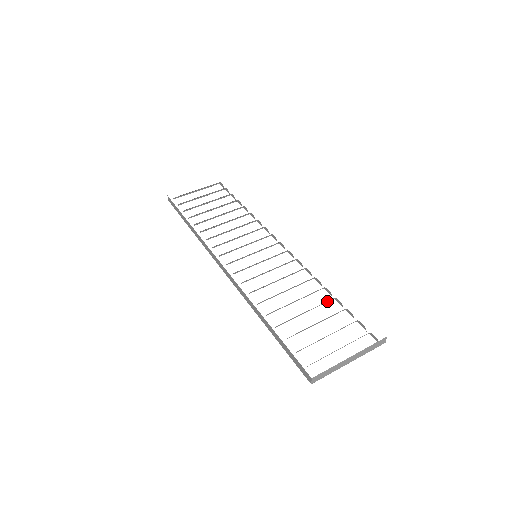
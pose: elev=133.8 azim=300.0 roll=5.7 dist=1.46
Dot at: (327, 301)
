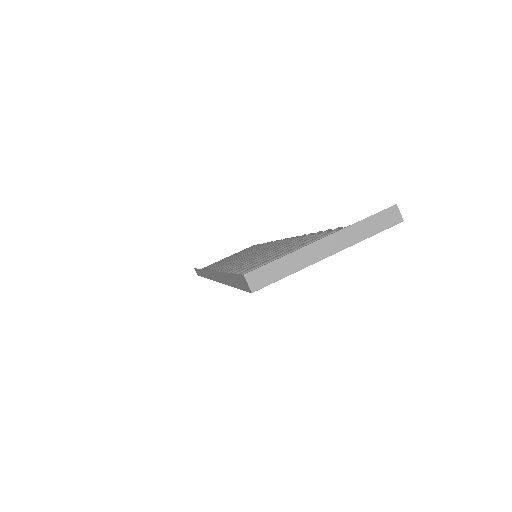
Dot at: occluded
